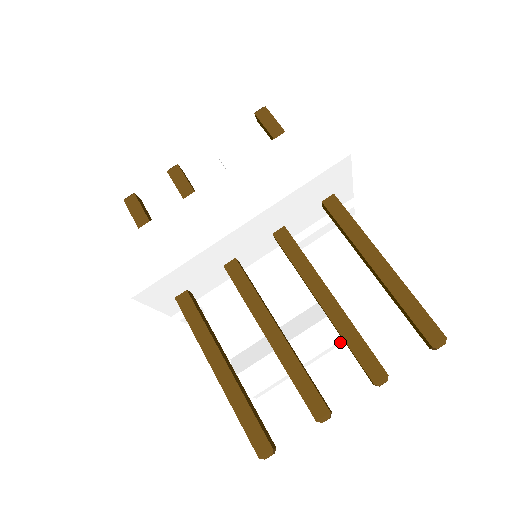
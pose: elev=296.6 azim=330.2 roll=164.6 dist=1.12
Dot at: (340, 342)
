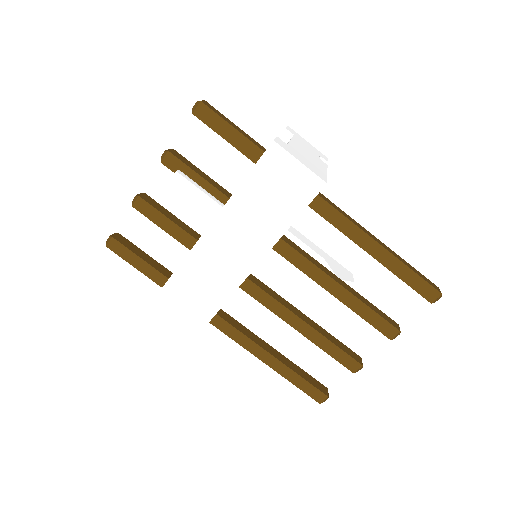
Dot at: occluded
